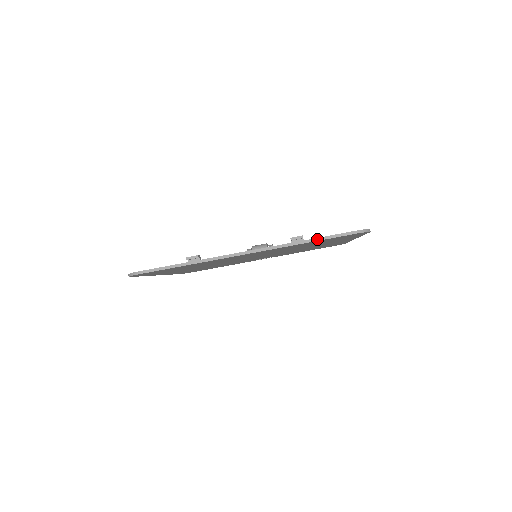
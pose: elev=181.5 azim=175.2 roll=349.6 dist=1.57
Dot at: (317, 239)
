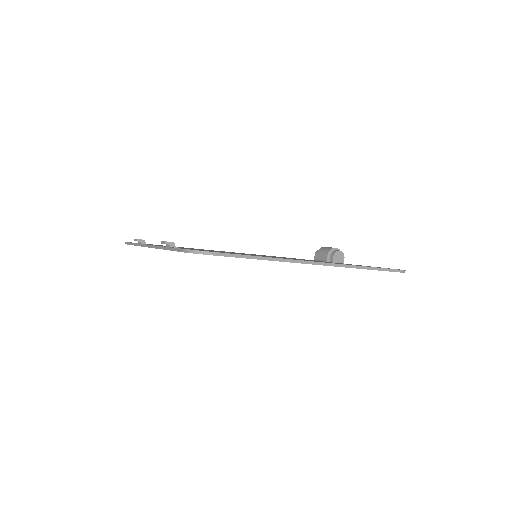
Dot at: (170, 248)
